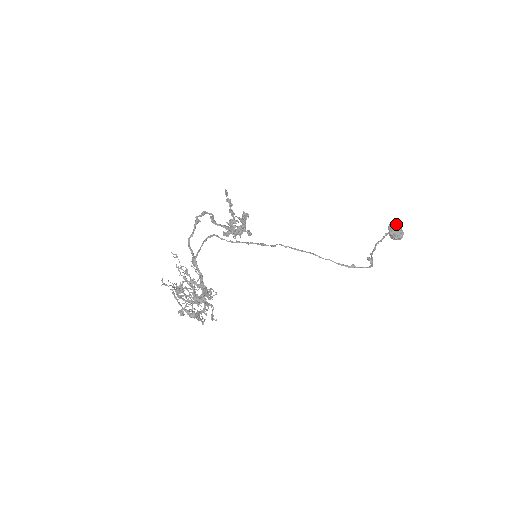
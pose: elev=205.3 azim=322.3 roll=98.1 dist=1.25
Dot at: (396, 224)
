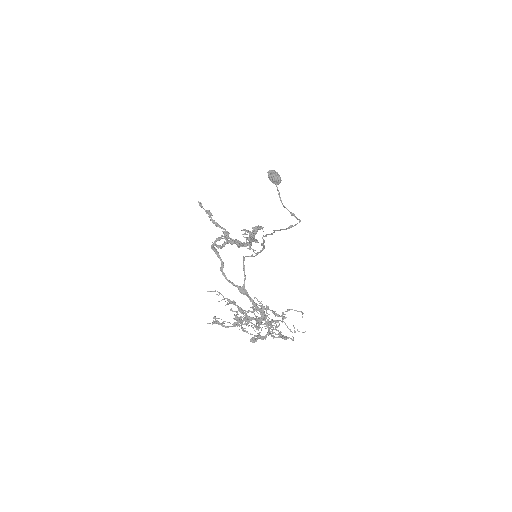
Dot at: (275, 171)
